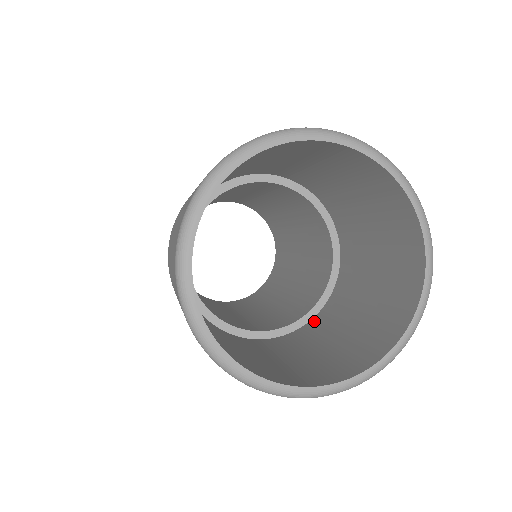
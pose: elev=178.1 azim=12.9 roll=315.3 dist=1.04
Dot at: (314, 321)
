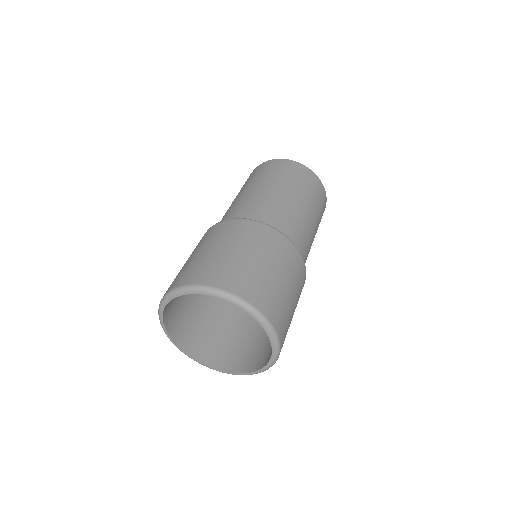
Dot at: occluded
